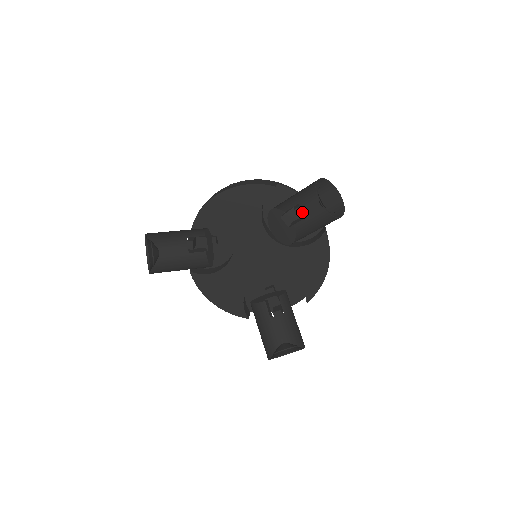
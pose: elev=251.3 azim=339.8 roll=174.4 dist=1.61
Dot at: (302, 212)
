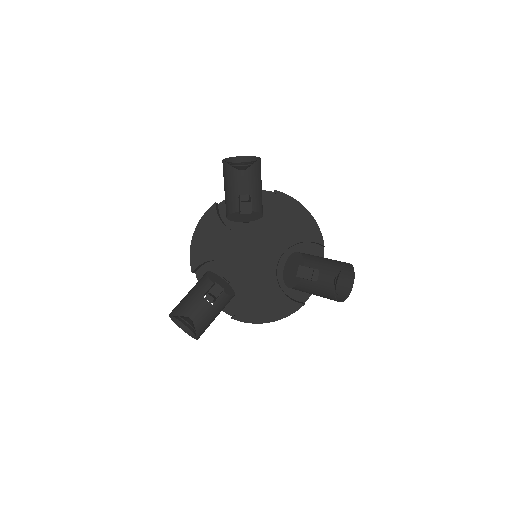
Dot at: (246, 196)
